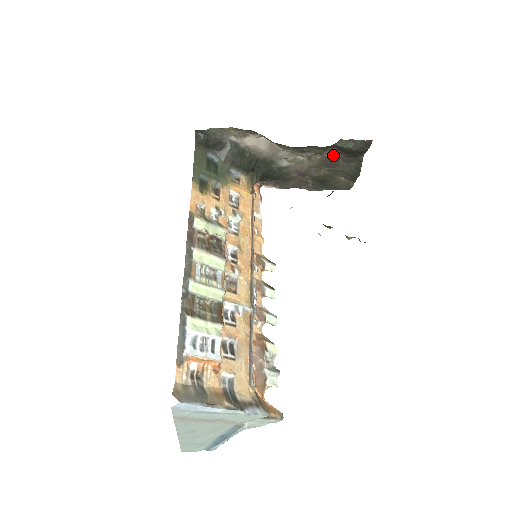
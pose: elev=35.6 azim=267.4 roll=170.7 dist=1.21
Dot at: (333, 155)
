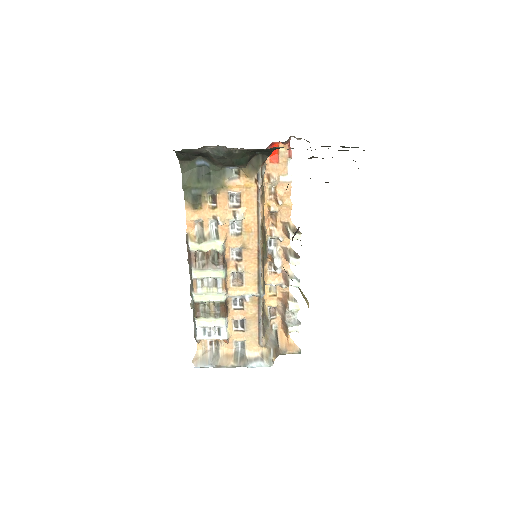
Dot at: occluded
